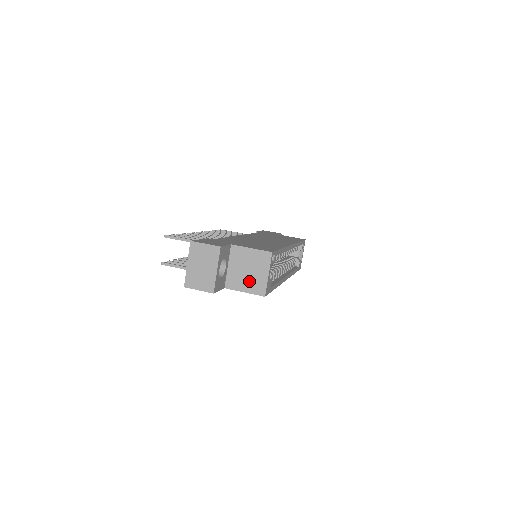
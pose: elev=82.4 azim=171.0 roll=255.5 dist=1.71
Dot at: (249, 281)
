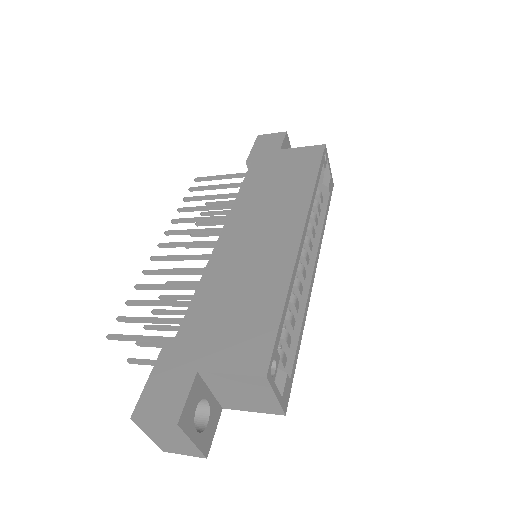
Dot at: (252, 403)
